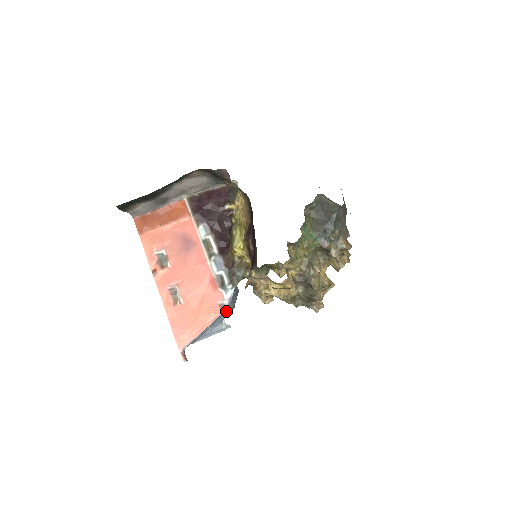
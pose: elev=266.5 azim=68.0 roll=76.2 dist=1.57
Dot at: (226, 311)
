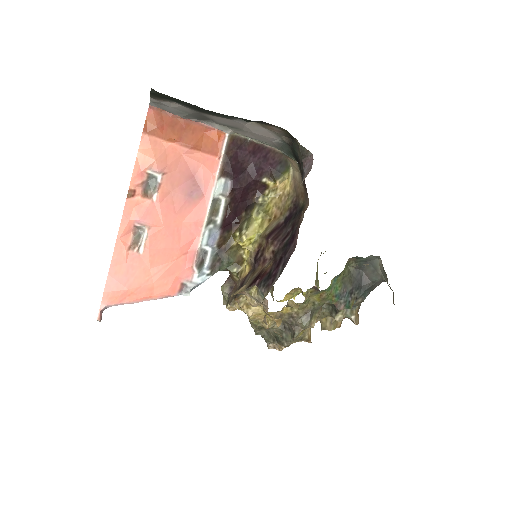
Dot at: (184, 294)
